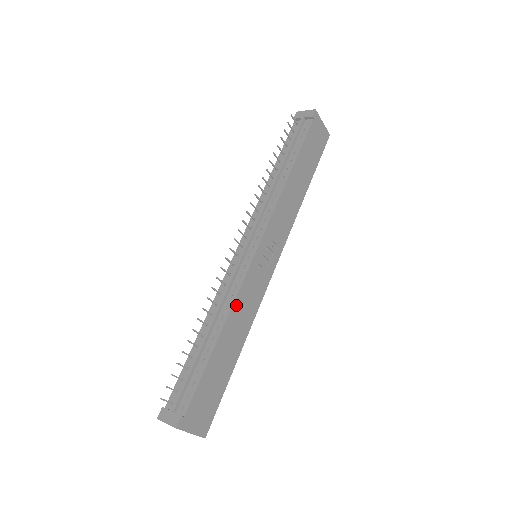
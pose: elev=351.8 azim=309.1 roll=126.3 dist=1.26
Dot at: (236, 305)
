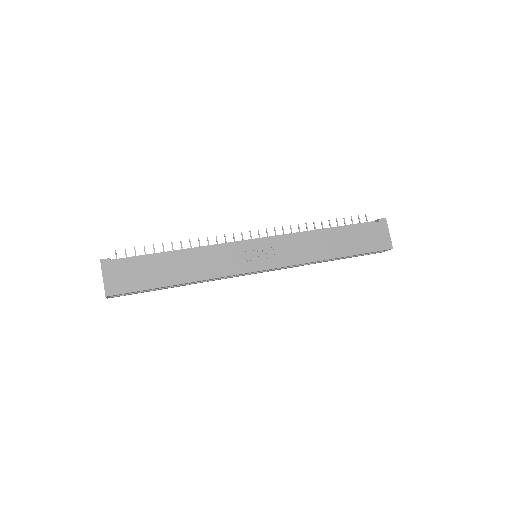
Dot at: (207, 251)
